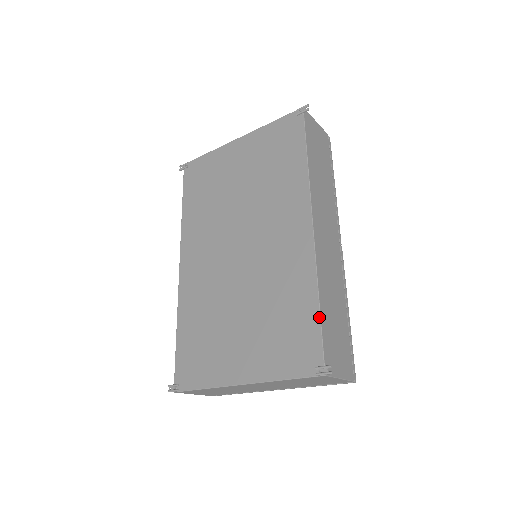
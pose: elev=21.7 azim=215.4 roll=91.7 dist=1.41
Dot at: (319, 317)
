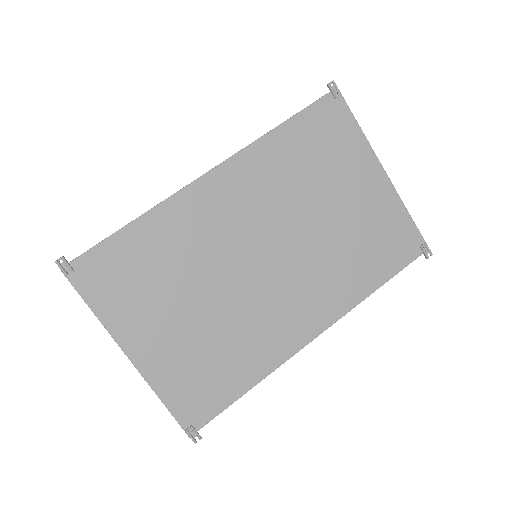
Dot at: (236, 399)
